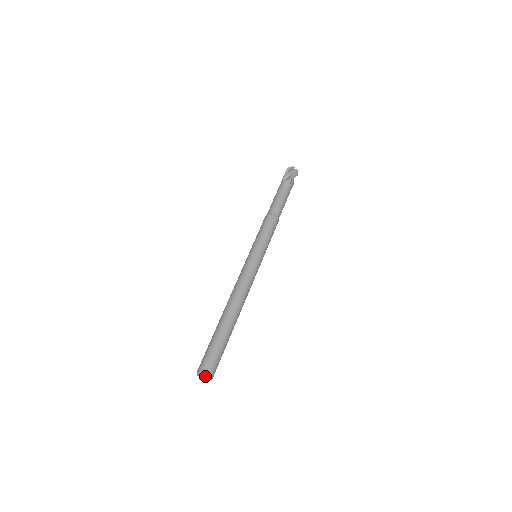
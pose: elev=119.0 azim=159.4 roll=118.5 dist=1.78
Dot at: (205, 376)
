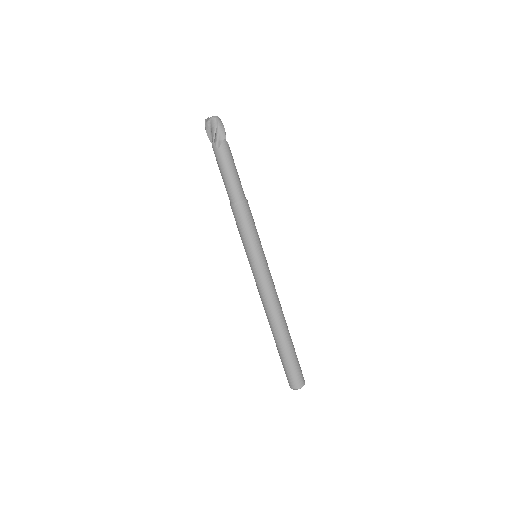
Dot at: occluded
